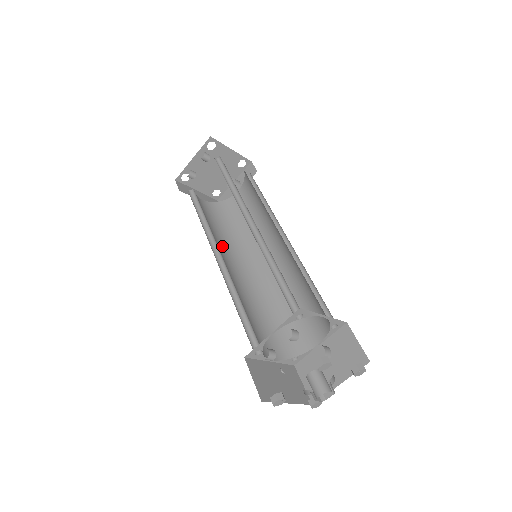
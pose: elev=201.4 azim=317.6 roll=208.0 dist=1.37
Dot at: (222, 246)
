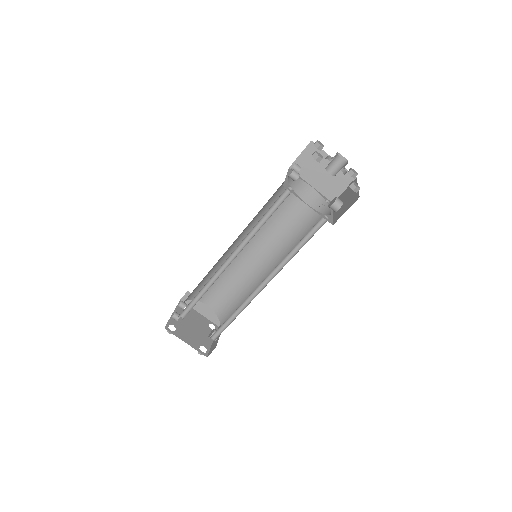
Dot at: occluded
